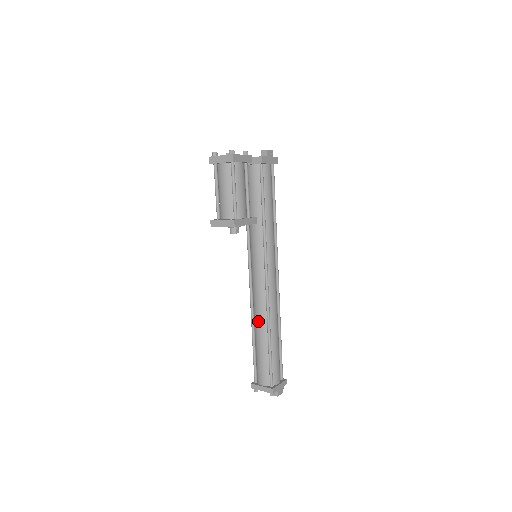
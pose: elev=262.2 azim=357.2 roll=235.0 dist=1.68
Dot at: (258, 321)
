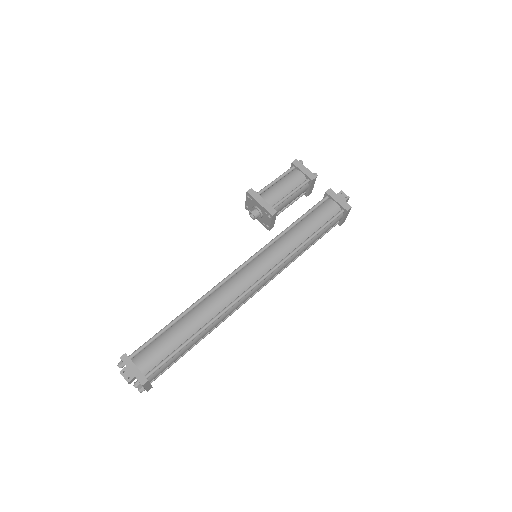
Dot at: occluded
